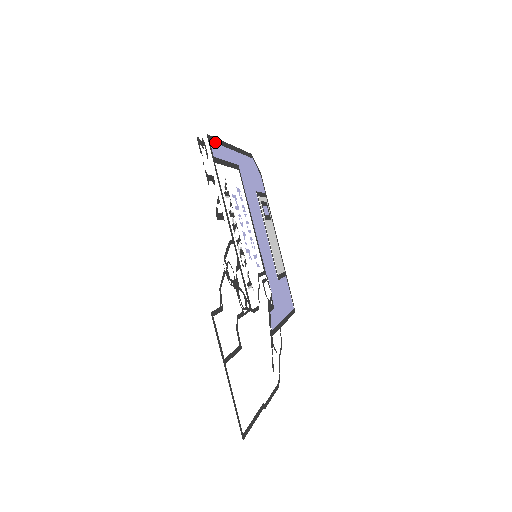
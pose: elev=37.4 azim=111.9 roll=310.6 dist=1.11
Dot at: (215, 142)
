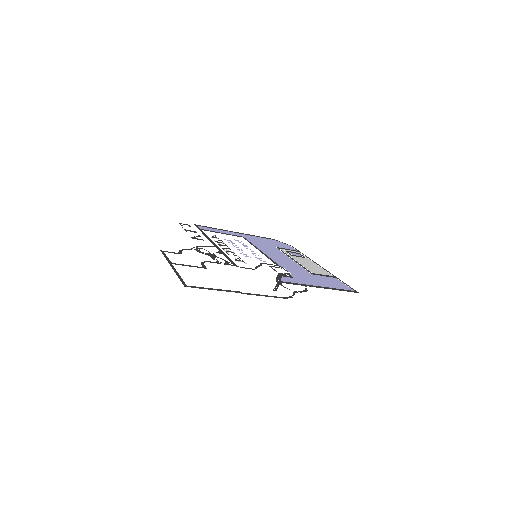
Dot at: (206, 227)
